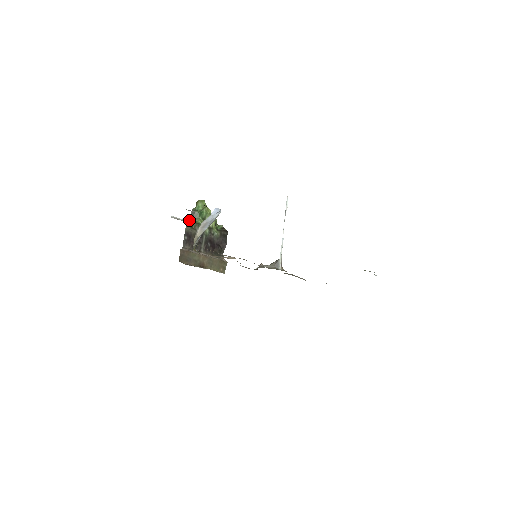
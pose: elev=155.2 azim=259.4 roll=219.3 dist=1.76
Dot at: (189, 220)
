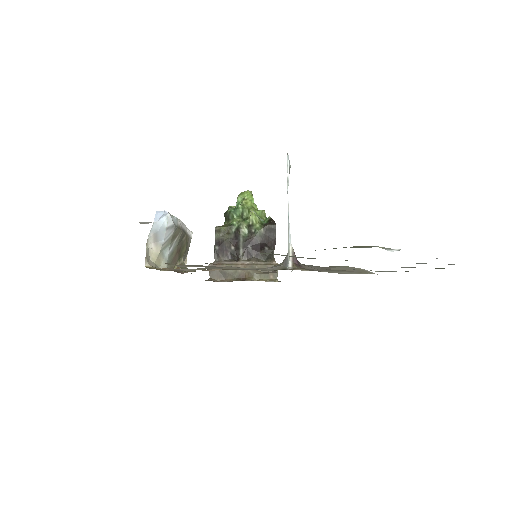
Dot at: occluded
